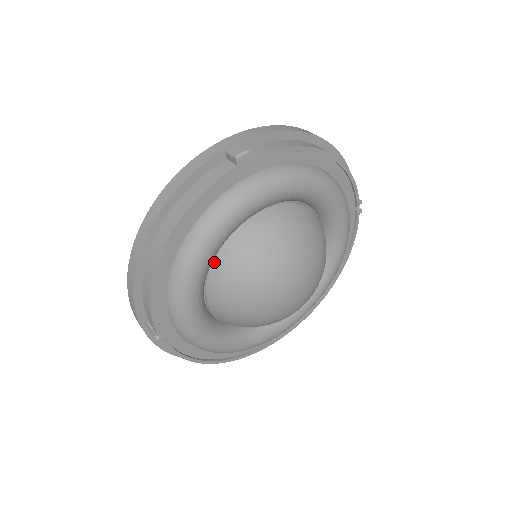
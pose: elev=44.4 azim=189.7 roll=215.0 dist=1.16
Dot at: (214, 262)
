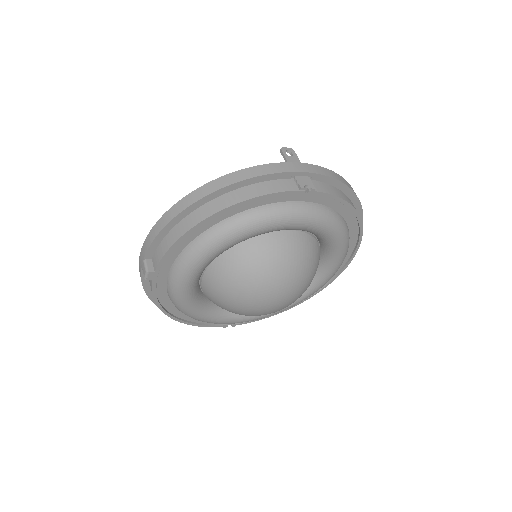
Dot at: (211, 301)
